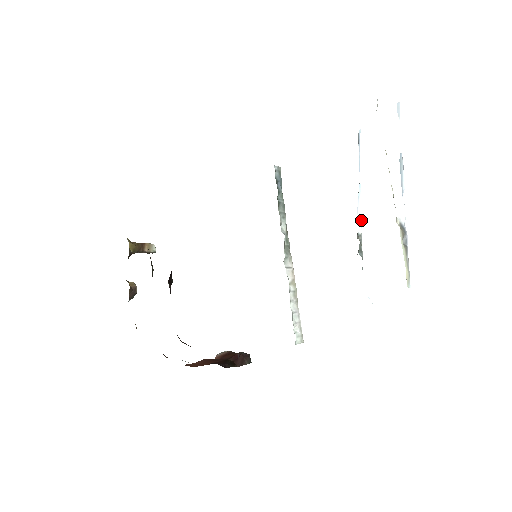
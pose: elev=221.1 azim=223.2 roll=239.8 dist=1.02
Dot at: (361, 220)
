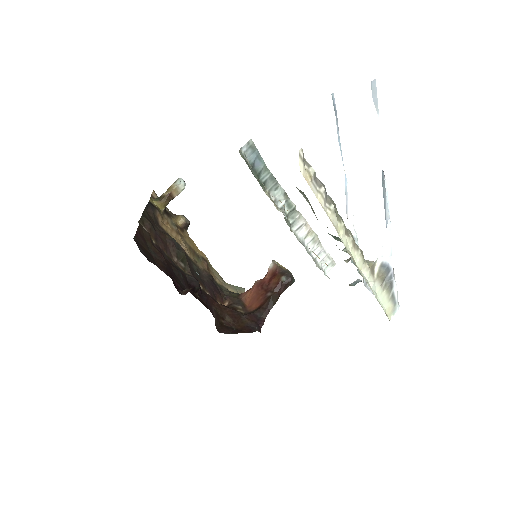
Dot at: (352, 219)
